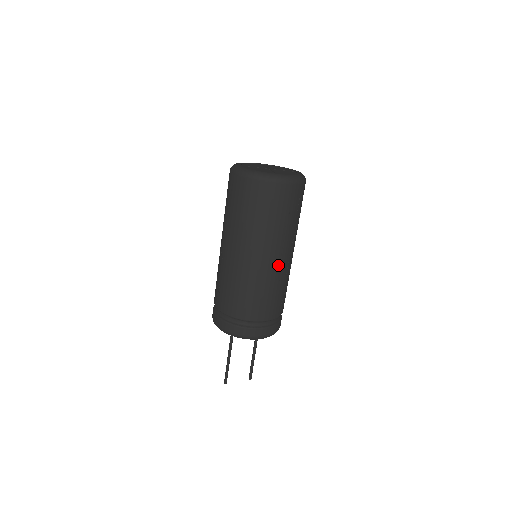
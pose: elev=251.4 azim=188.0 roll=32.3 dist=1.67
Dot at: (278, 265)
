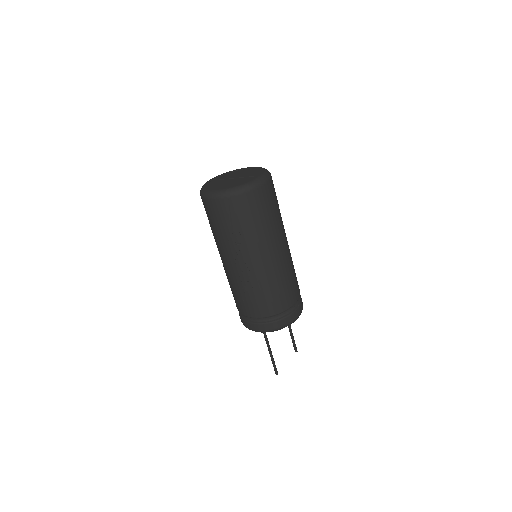
Dot at: (288, 247)
